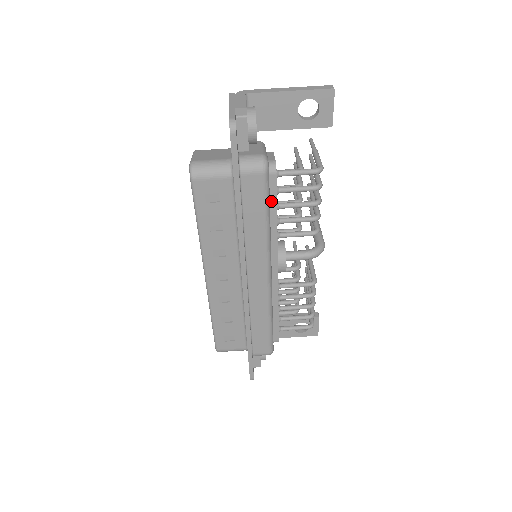
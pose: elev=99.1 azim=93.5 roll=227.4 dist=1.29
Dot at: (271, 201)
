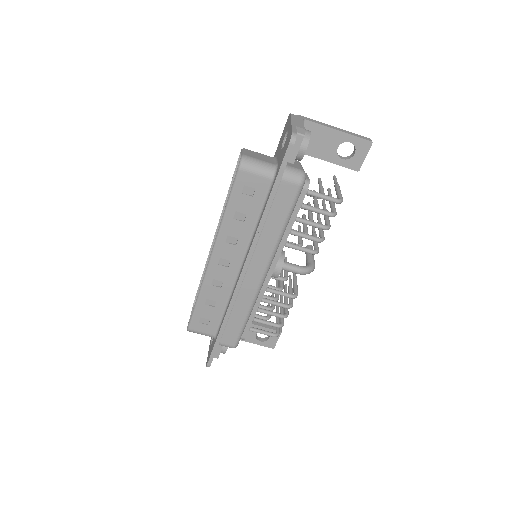
Dot at: (293, 212)
